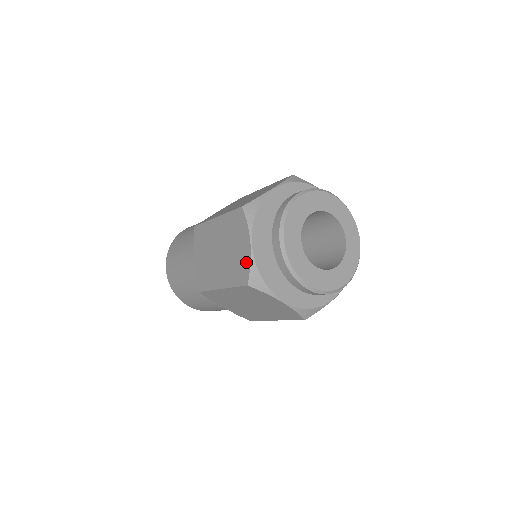
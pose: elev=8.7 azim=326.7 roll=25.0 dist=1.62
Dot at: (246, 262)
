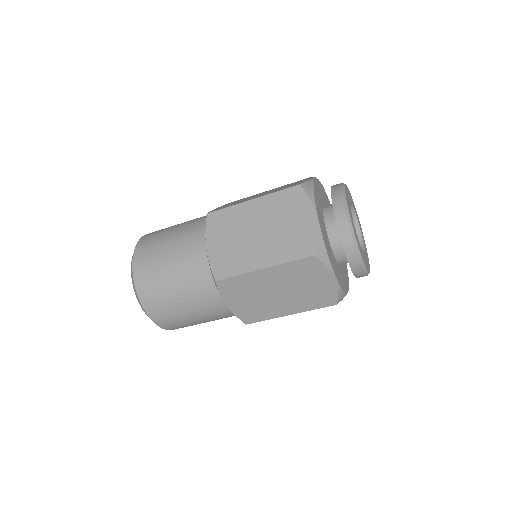
Dot at: (310, 234)
